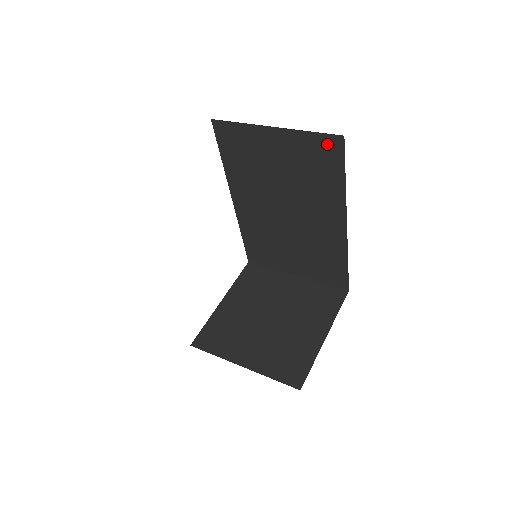
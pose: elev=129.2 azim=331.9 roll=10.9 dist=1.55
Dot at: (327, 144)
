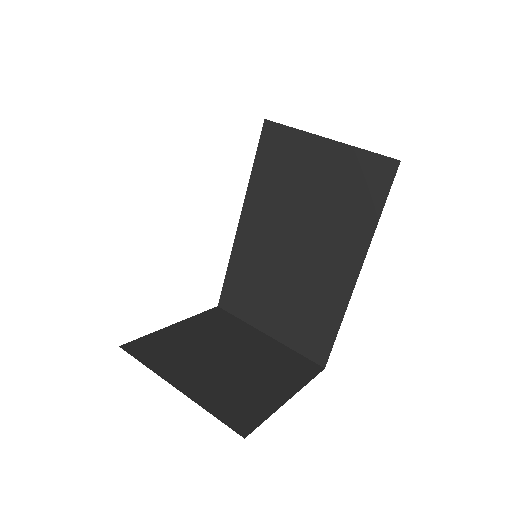
Dot at: (378, 167)
